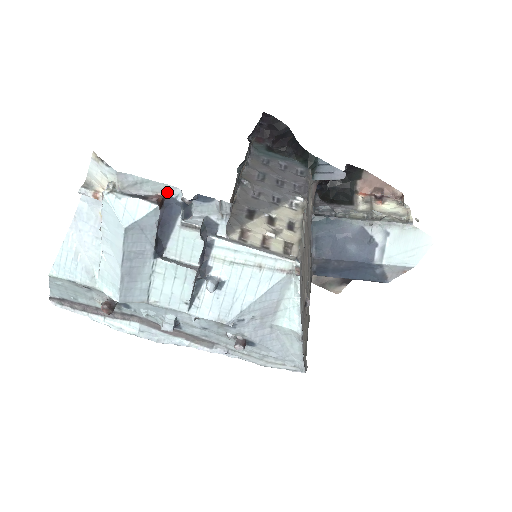
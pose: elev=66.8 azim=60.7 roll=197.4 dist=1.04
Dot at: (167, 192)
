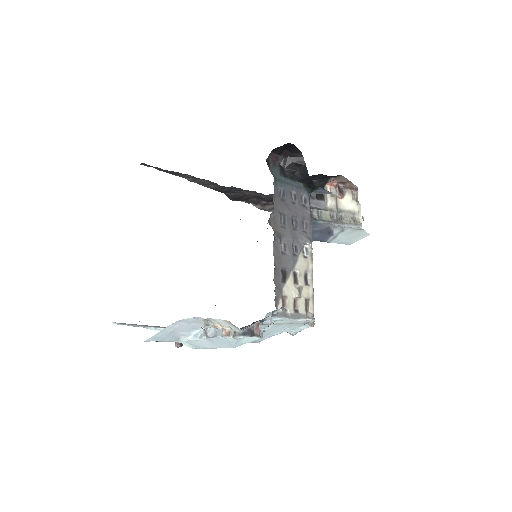
Dot at: (262, 319)
